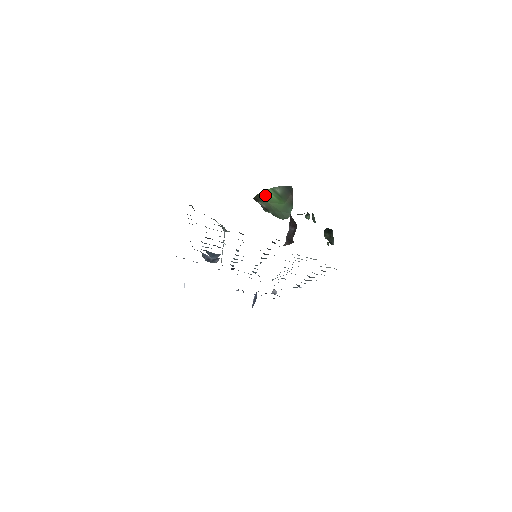
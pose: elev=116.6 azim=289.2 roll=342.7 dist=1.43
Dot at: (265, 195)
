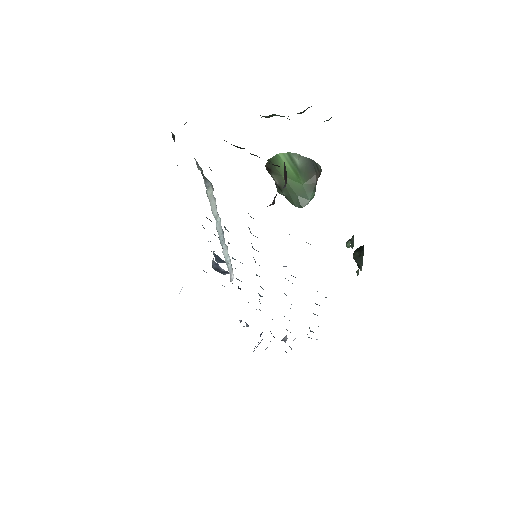
Dot at: (279, 162)
